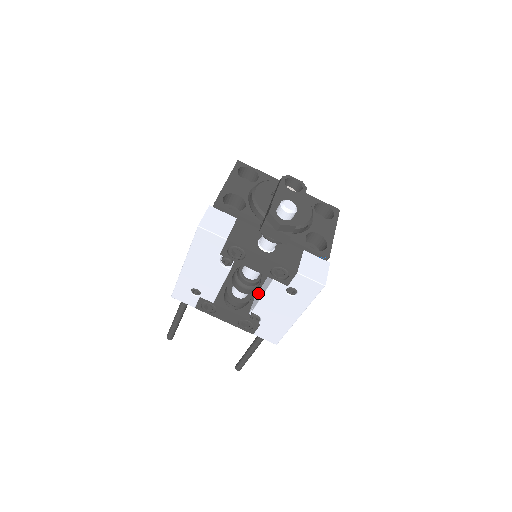
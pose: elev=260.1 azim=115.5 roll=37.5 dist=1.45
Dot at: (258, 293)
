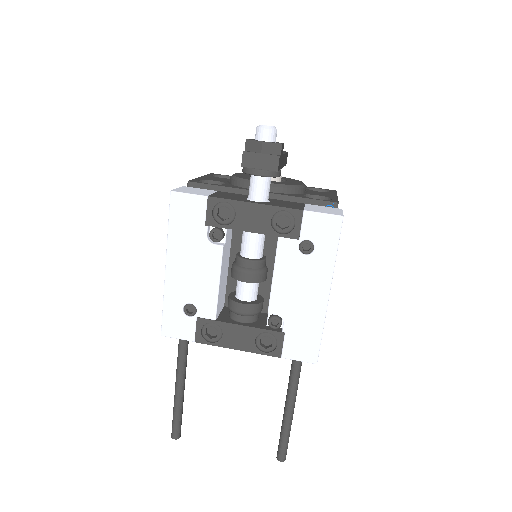
Dot at: occluded
